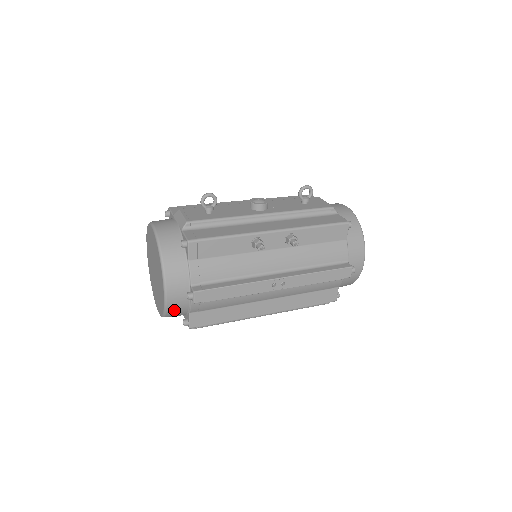
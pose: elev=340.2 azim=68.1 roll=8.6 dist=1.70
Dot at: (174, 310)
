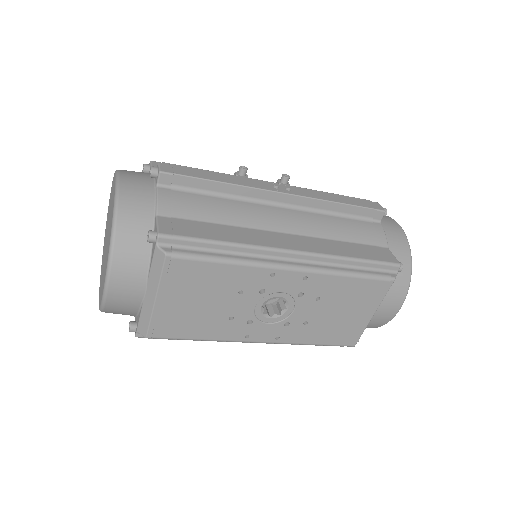
Dot at: (131, 205)
